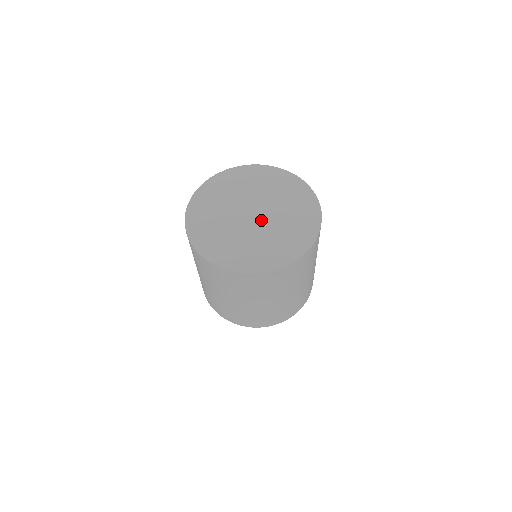
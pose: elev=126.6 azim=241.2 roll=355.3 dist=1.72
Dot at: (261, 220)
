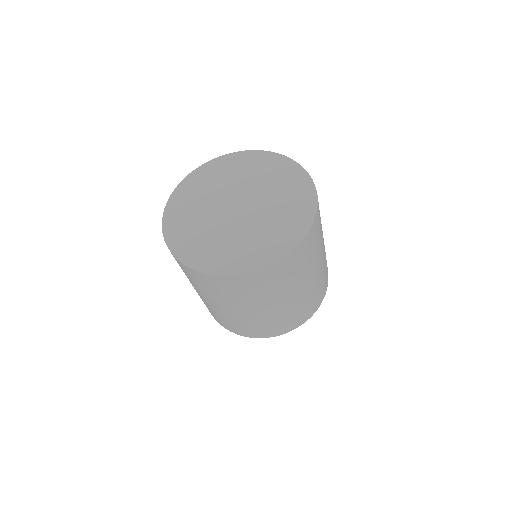
Dot at: (249, 209)
